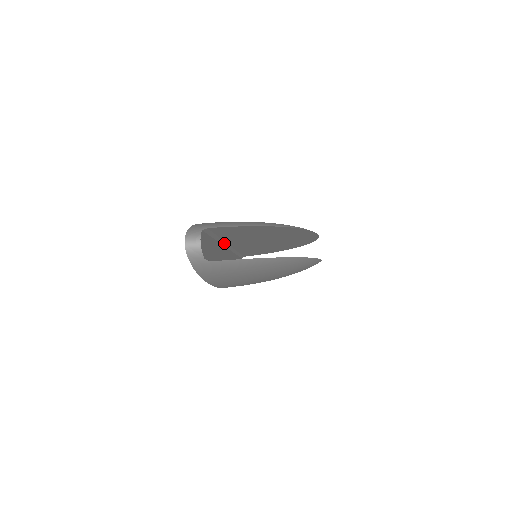
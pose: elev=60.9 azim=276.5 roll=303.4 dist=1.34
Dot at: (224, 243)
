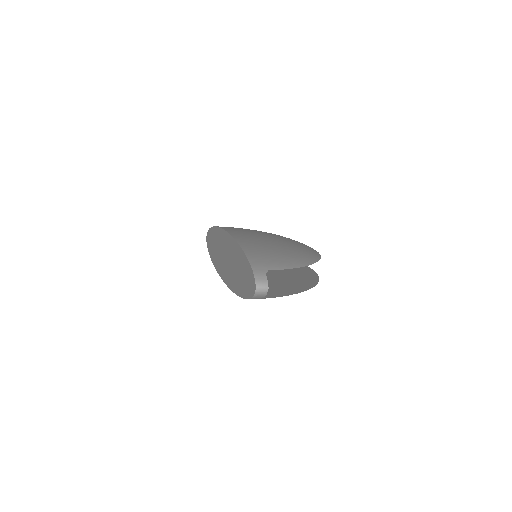
Dot at: occluded
